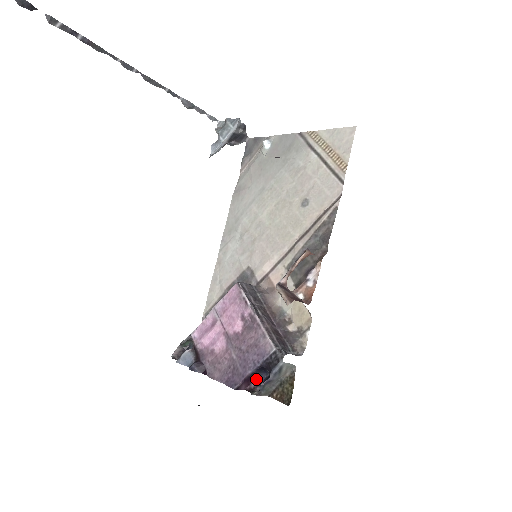
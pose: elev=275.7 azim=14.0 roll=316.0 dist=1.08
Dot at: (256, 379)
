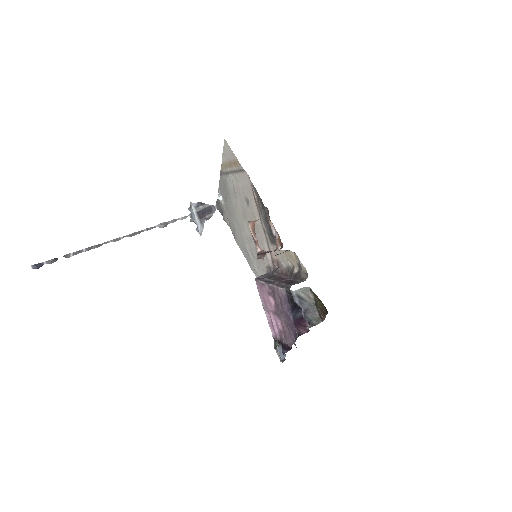
Dot at: occluded
